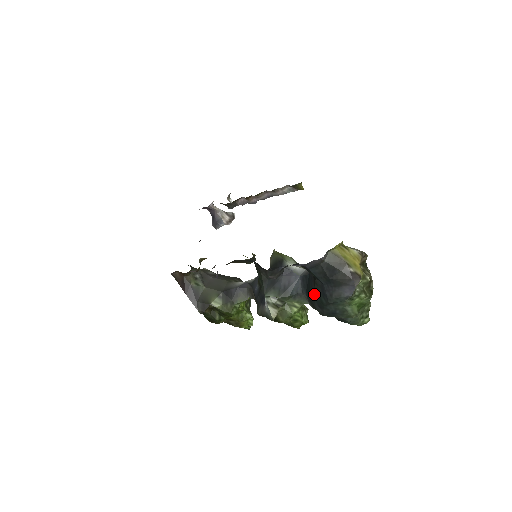
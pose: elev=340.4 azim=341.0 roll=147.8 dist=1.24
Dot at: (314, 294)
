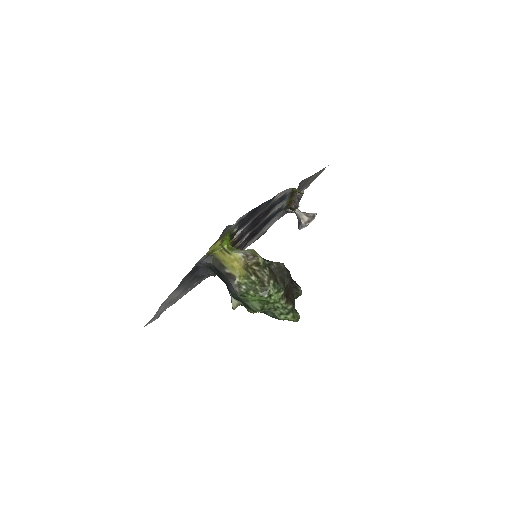
Dot at: occluded
